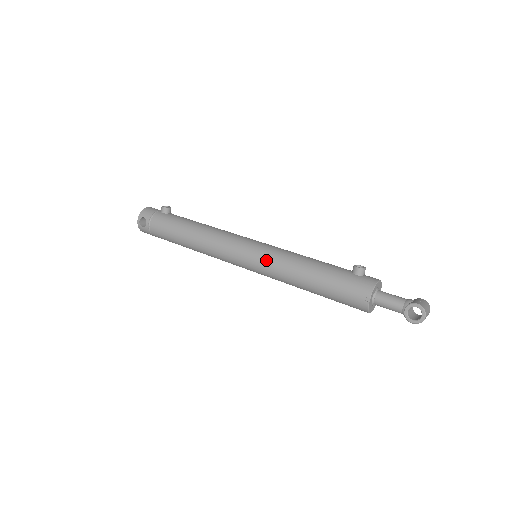
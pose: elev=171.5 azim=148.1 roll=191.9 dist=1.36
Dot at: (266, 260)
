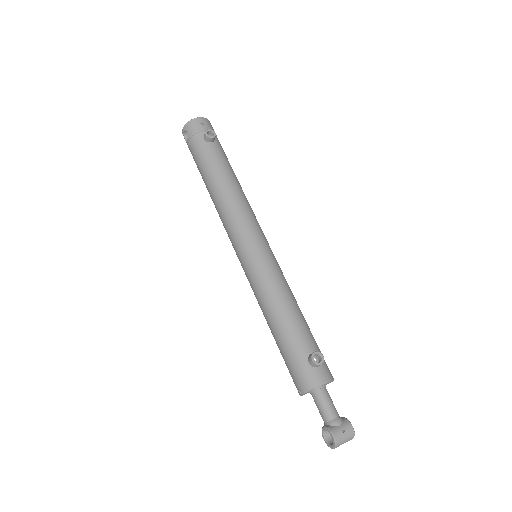
Dot at: (252, 278)
